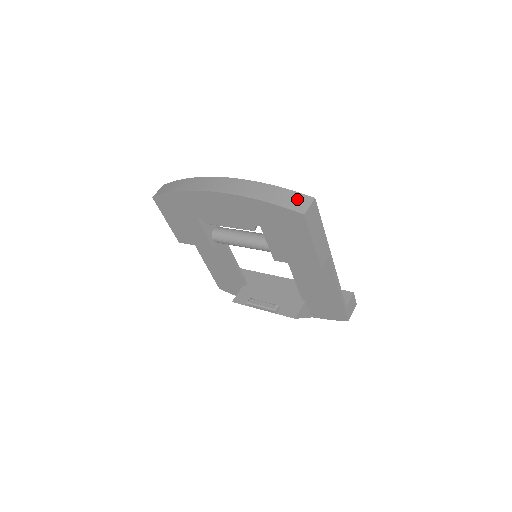
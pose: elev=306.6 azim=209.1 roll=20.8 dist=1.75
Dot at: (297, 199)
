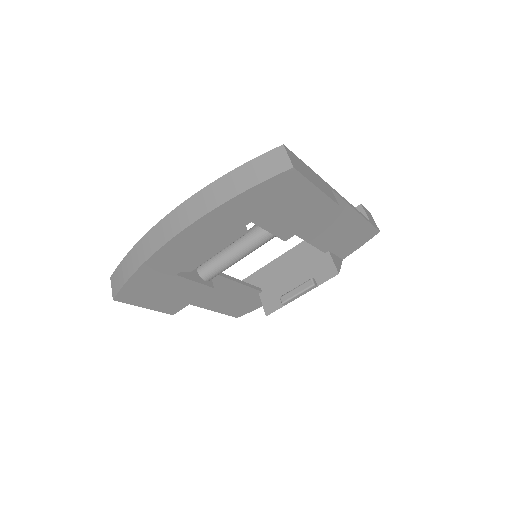
Dot at: (269, 161)
